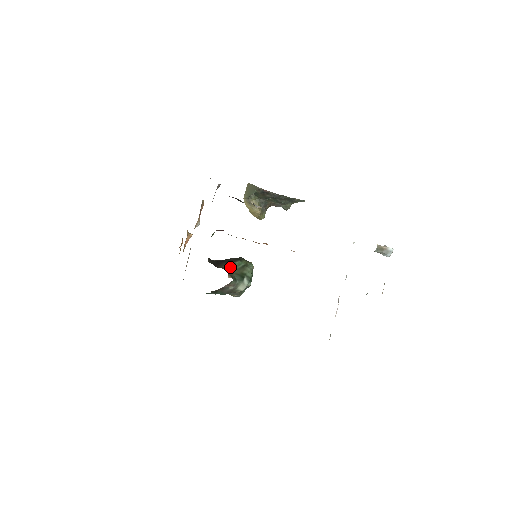
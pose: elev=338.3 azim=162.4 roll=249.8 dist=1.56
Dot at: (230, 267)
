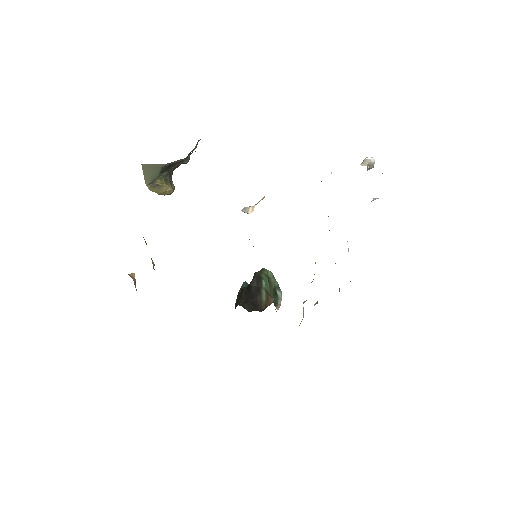
Dot at: (270, 298)
